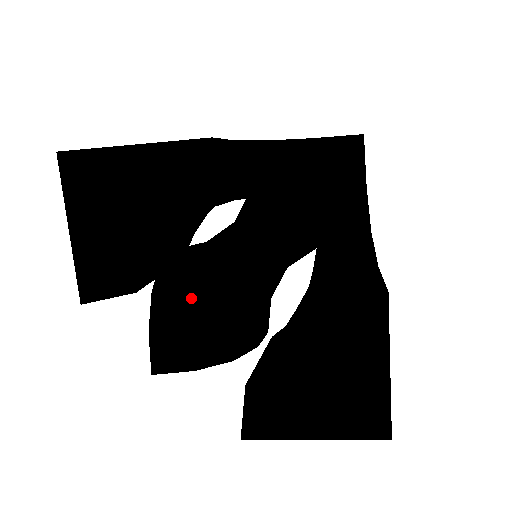
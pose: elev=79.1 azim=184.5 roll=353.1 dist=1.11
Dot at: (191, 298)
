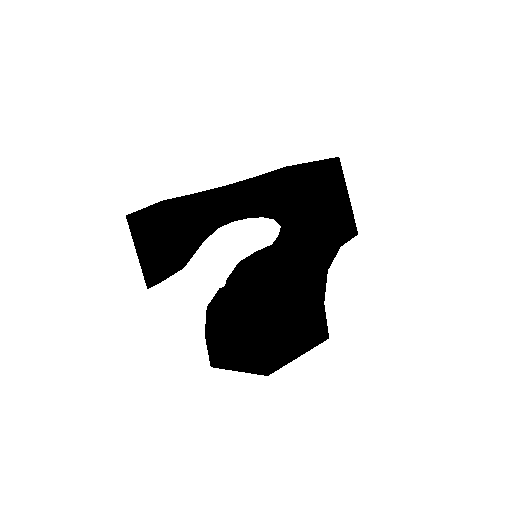
Dot at: occluded
